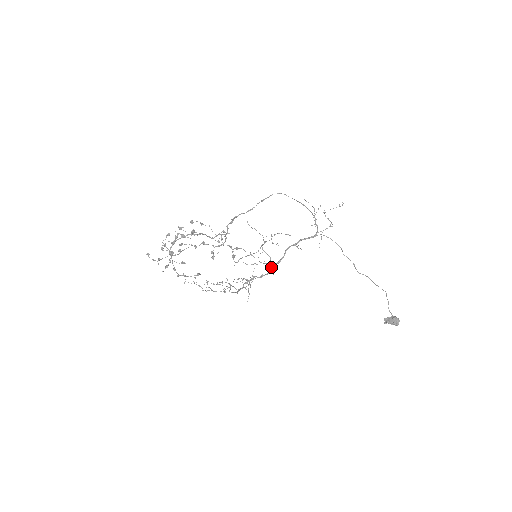
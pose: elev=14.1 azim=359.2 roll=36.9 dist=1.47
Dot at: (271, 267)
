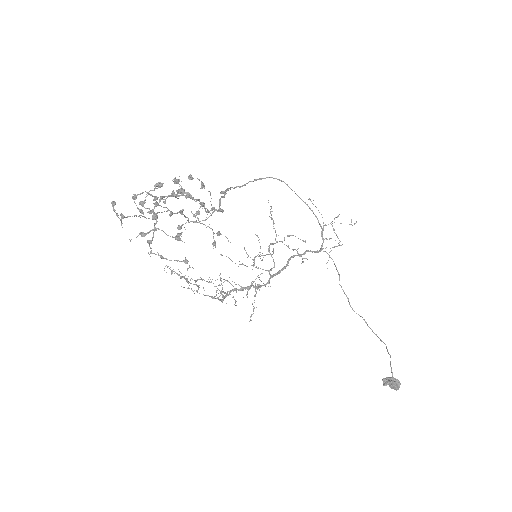
Dot at: (270, 277)
